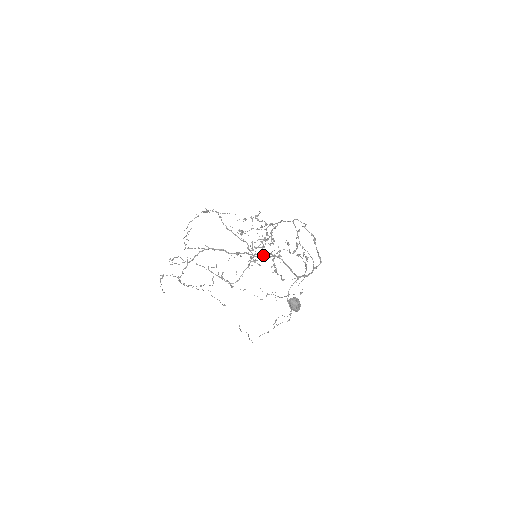
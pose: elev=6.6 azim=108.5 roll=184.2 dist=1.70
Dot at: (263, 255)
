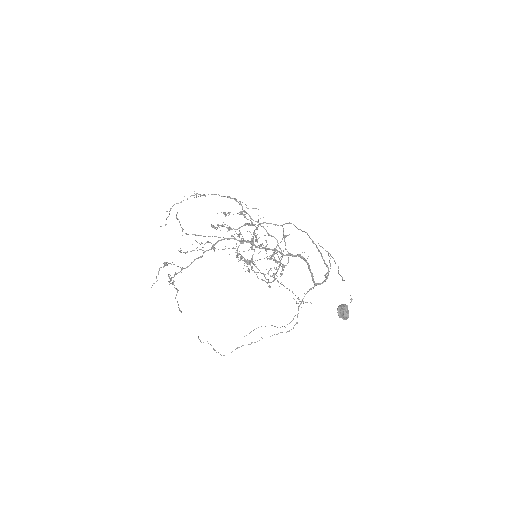
Dot at: (291, 255)
